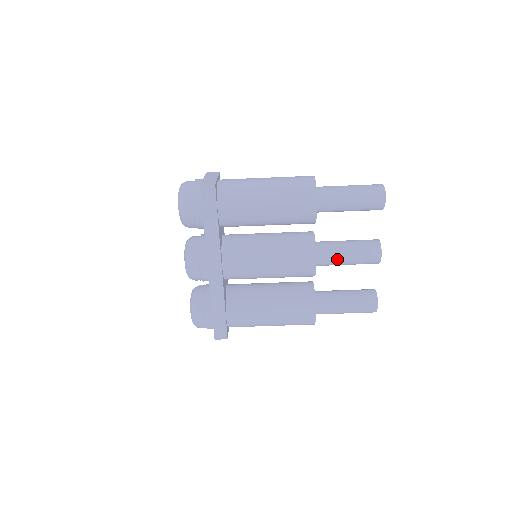
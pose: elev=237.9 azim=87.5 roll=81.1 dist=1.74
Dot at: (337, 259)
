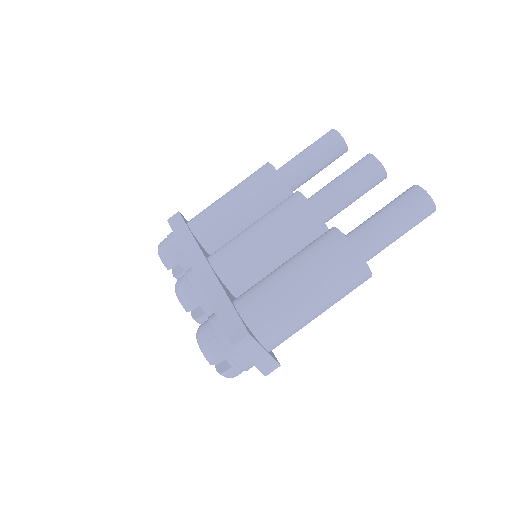
Dot at: (331, 189)
